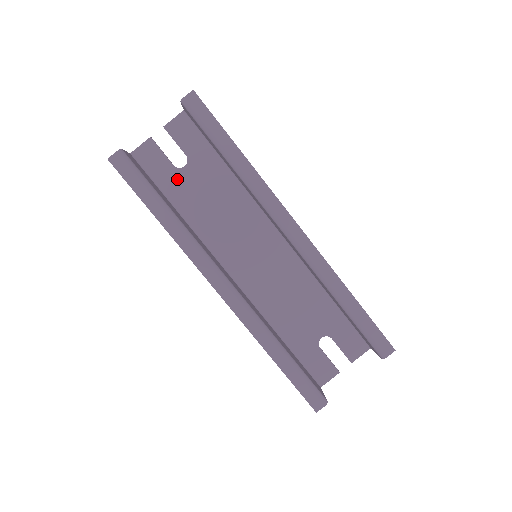
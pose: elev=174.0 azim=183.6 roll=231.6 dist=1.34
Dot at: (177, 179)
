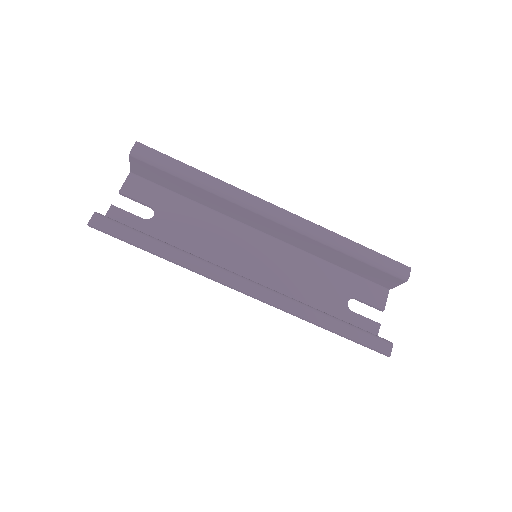
Dot at: (152, 229)
